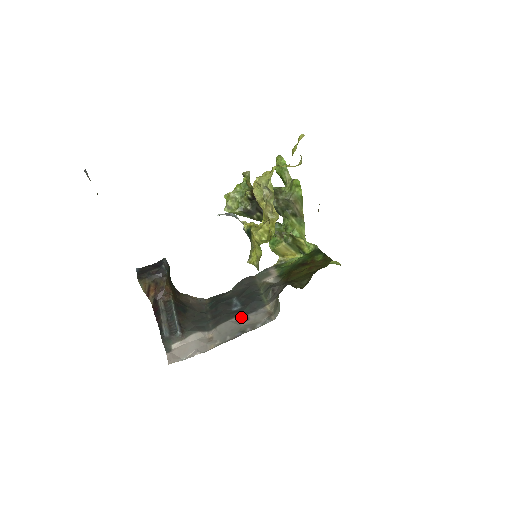
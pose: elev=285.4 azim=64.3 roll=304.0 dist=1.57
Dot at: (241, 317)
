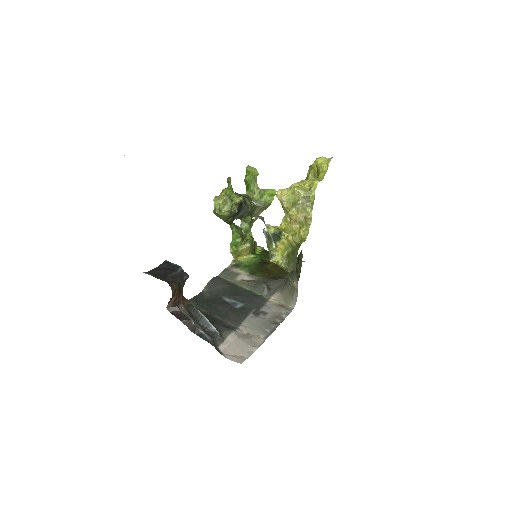
Dot at: (257, 312)
